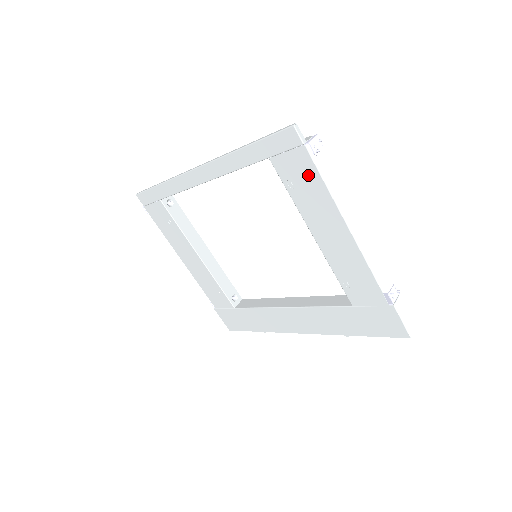
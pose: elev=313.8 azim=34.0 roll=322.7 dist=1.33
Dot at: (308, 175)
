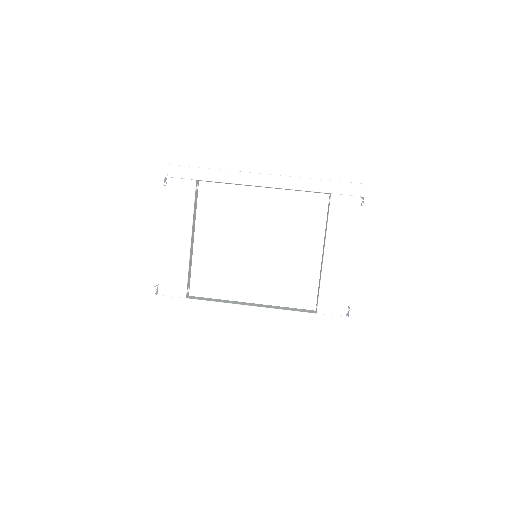
Dot at: (351, 214)
